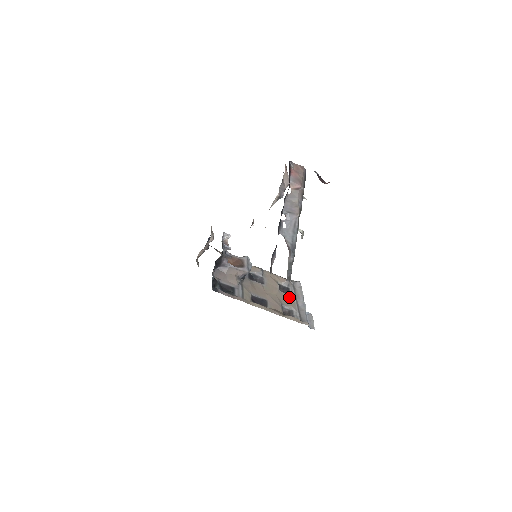
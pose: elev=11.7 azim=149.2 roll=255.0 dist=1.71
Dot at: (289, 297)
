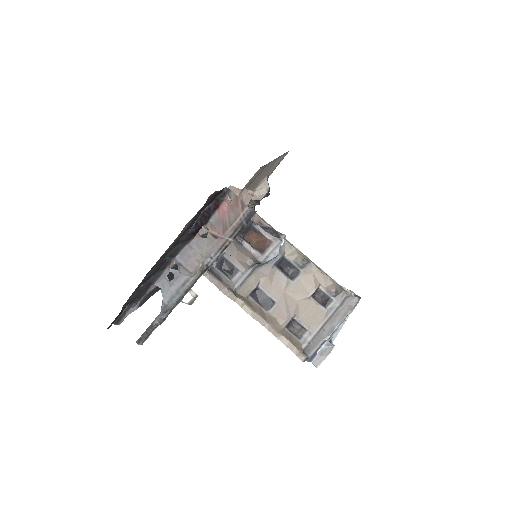
Dot at: (319, 311)
